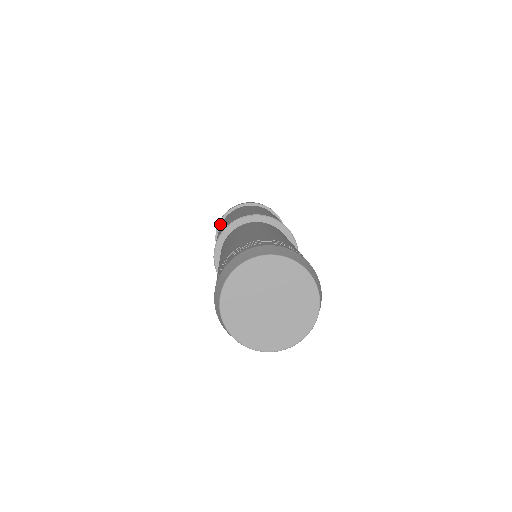
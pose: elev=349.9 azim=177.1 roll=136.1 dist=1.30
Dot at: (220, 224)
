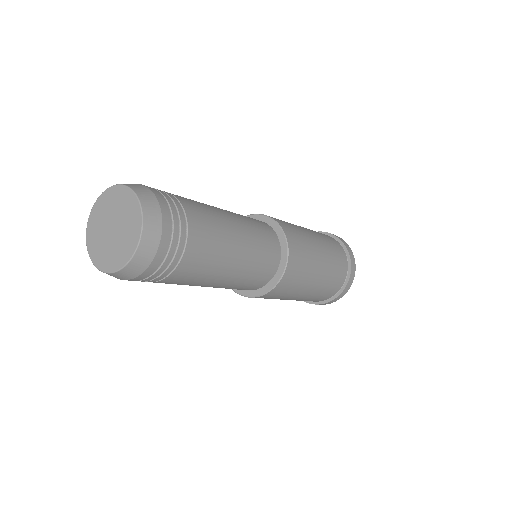
Dot at: occluded
